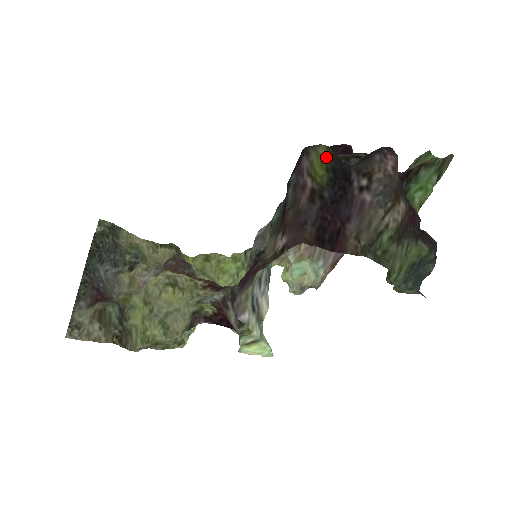
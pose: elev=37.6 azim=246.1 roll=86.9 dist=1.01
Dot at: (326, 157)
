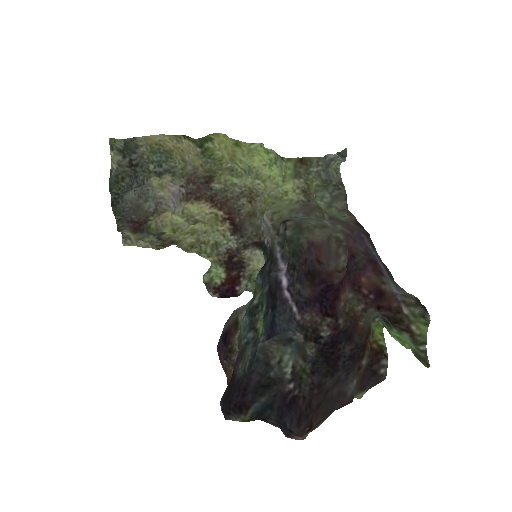
Dot at: (244, 420)
